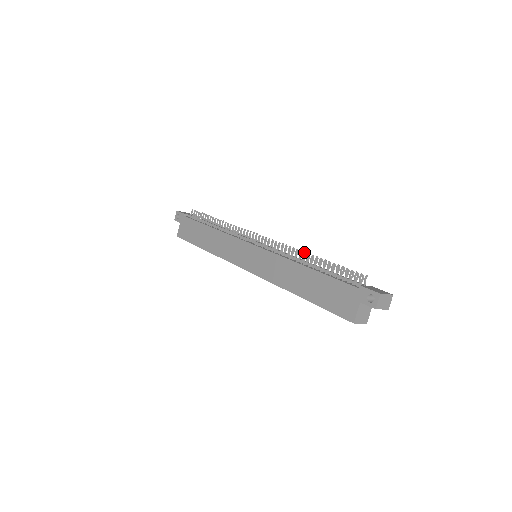
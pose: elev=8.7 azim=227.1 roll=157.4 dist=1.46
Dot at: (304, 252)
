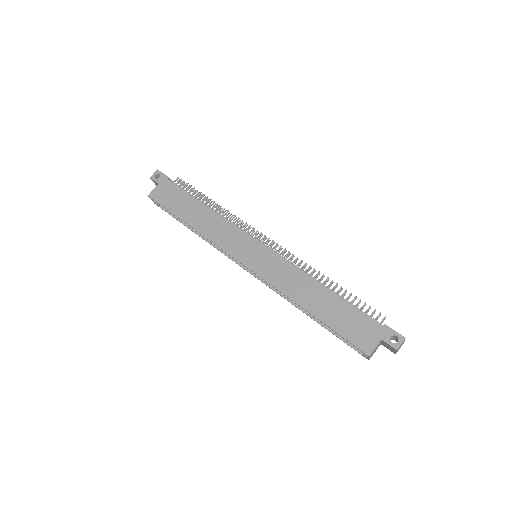
Dot at: (319, 273)
